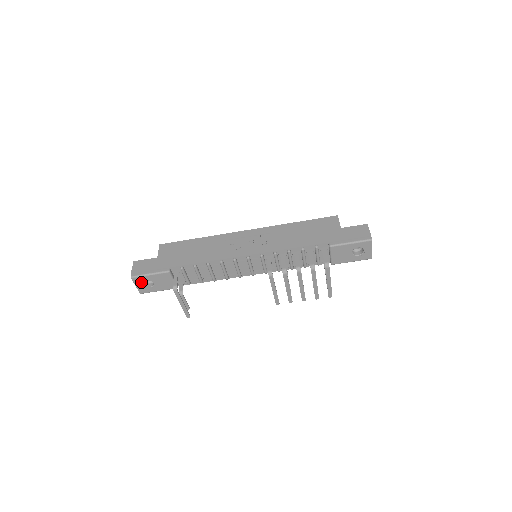
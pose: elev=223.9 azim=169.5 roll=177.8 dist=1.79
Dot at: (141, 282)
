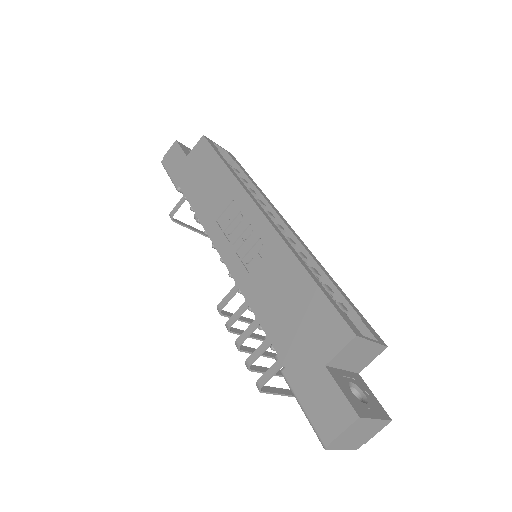
Dot at: occluded
